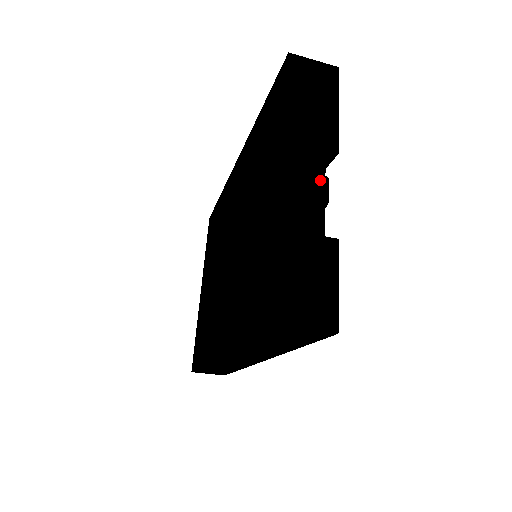
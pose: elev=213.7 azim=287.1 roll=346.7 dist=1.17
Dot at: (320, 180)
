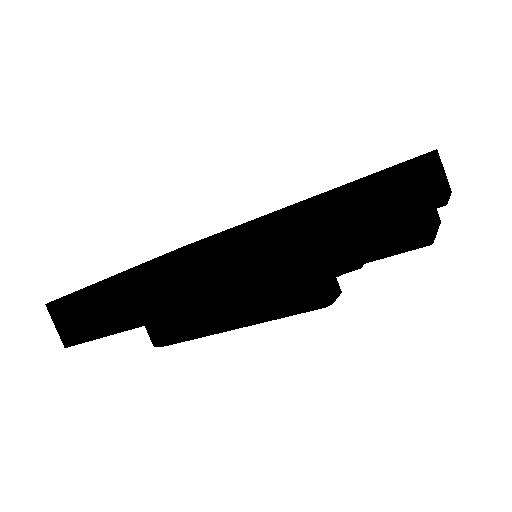
Dot at: (439, 192)
